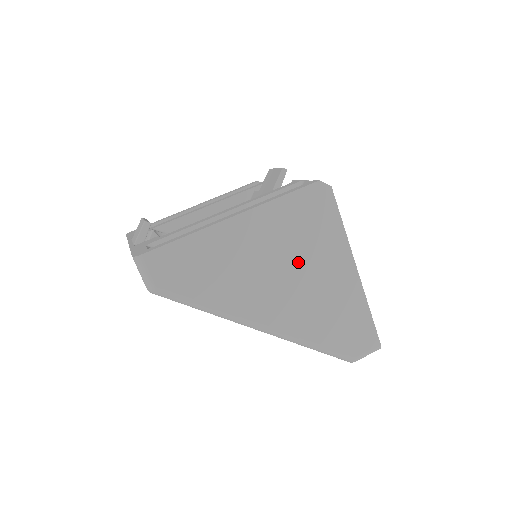
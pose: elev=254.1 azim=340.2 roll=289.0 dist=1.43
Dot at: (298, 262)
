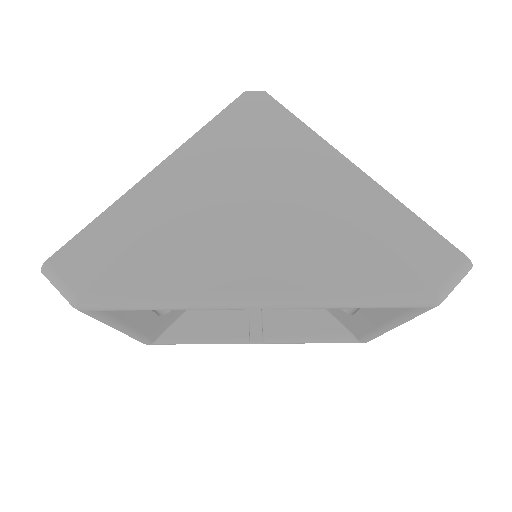
Dot at: (265, 191)
